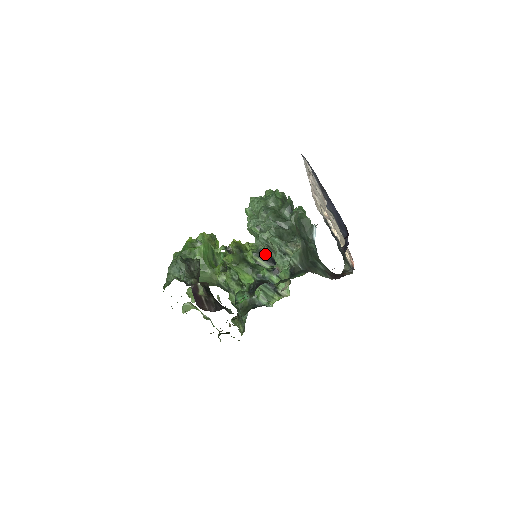
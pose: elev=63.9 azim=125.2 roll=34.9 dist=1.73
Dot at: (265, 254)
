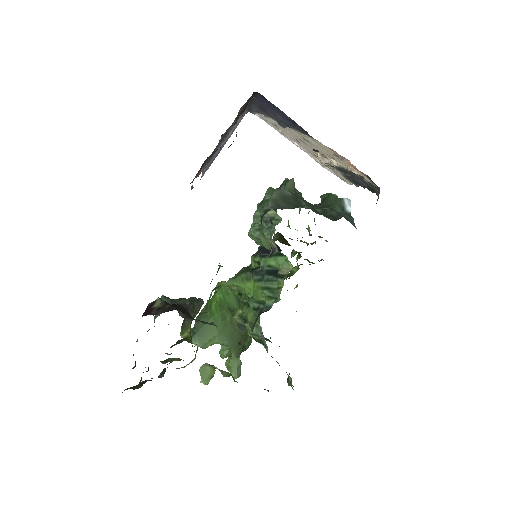
Dot at: occluded
